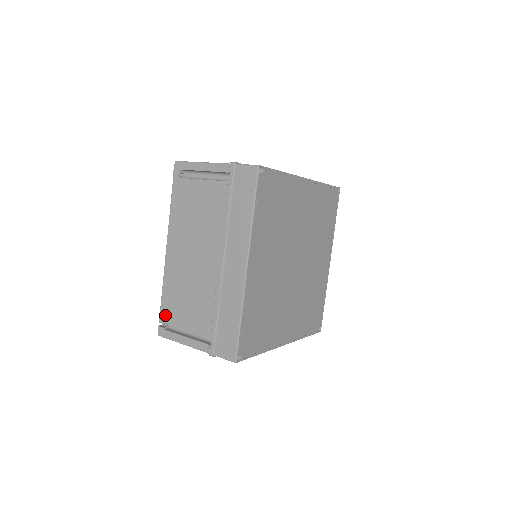
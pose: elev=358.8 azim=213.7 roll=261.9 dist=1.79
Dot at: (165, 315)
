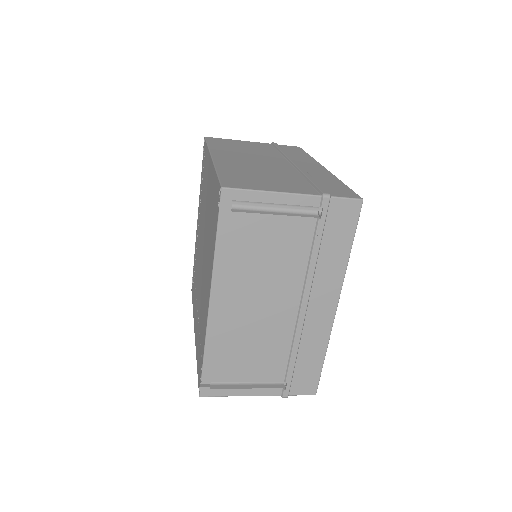
Dot at: (212, 375)
